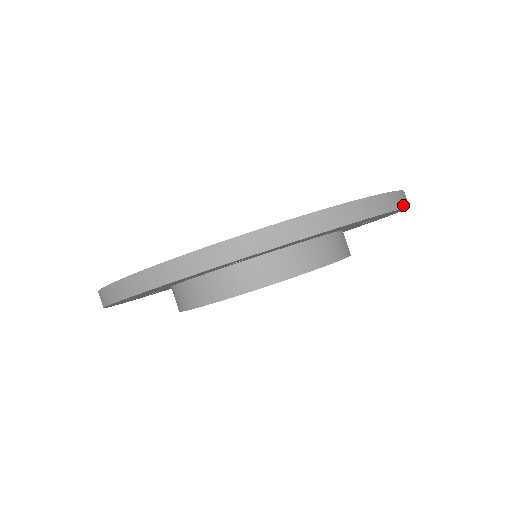
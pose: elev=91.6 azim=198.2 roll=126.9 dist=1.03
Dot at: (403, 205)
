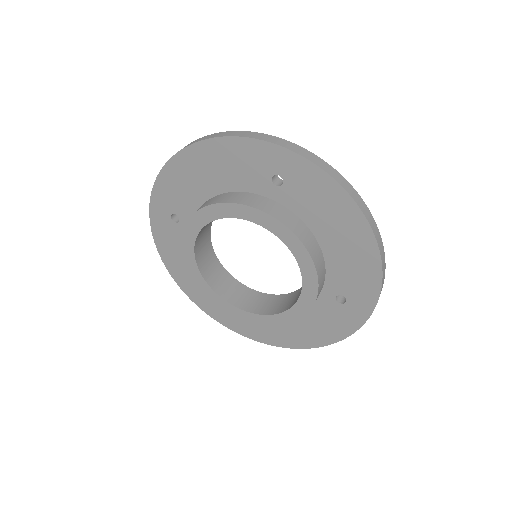
Dot at: (383, 268)
